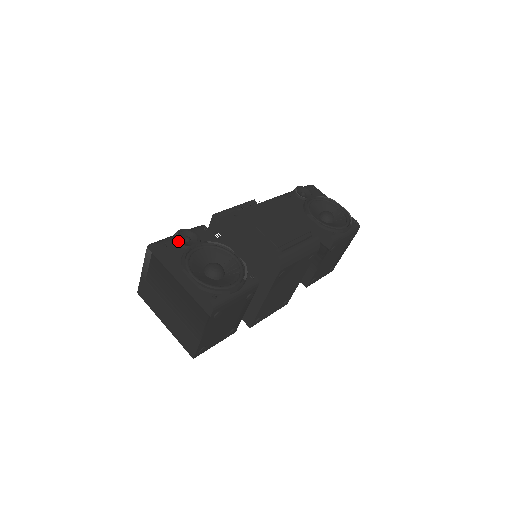
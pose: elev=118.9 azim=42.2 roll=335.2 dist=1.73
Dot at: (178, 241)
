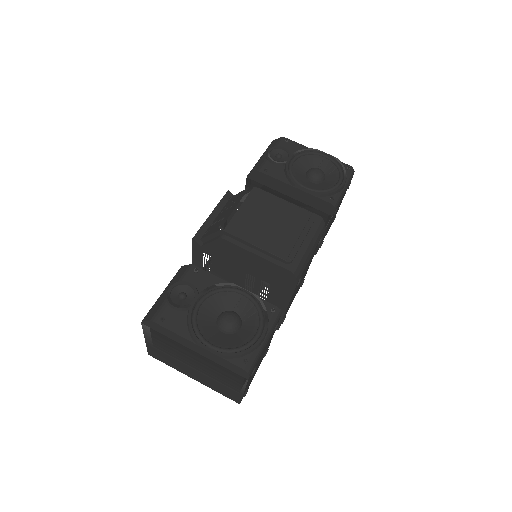
Dot at: (174, 306)
